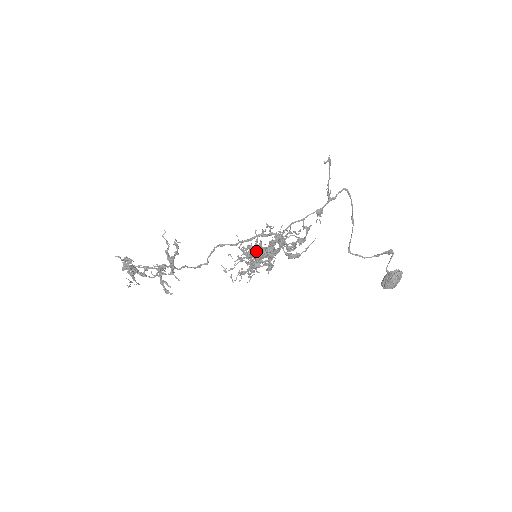
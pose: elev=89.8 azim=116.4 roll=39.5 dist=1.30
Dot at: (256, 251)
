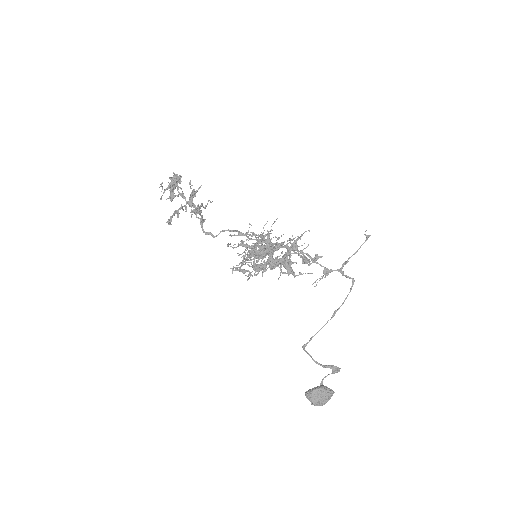
Dot at: occluded
